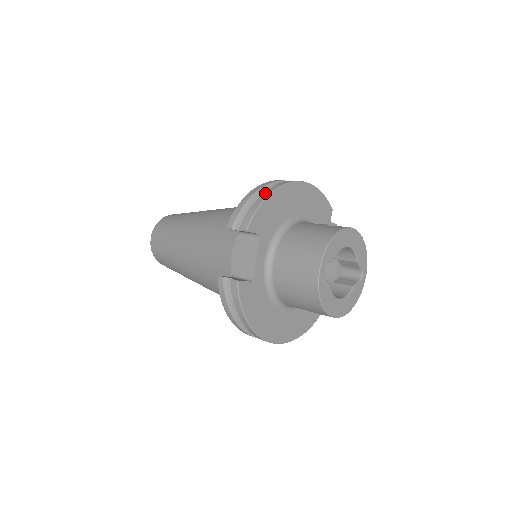
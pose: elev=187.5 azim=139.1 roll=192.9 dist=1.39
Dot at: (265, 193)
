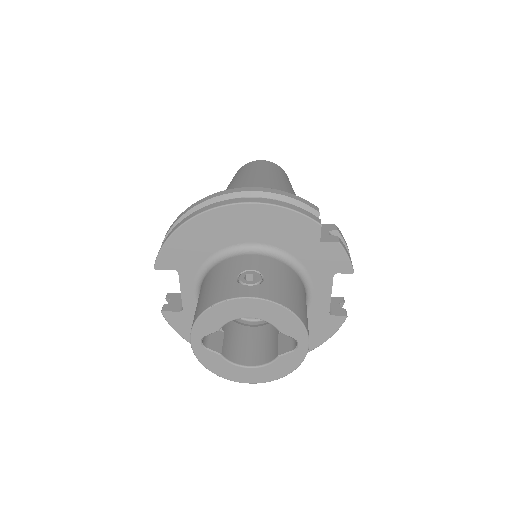
Dot at: (178, 224)
